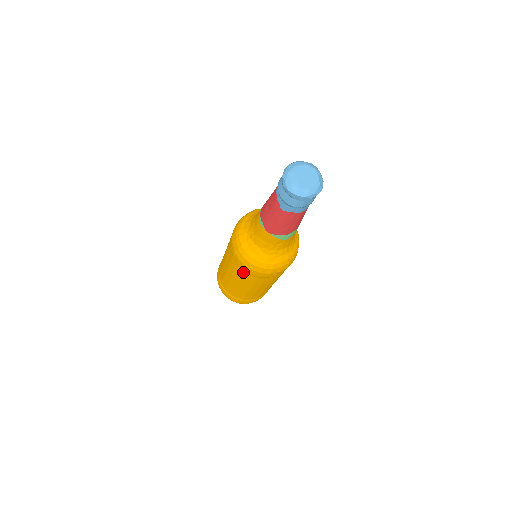
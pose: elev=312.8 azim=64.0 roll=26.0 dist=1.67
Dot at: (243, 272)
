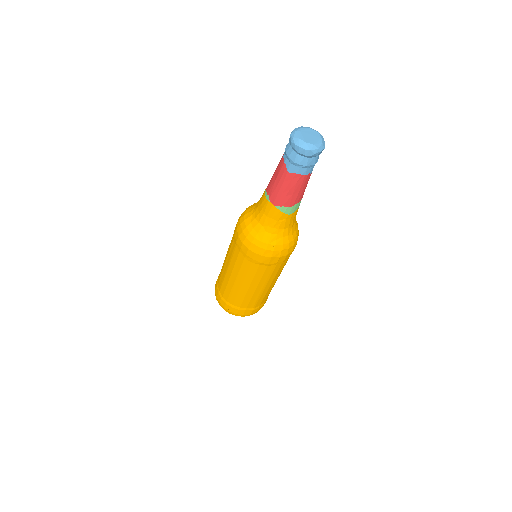
Dot at: (245, 260)
